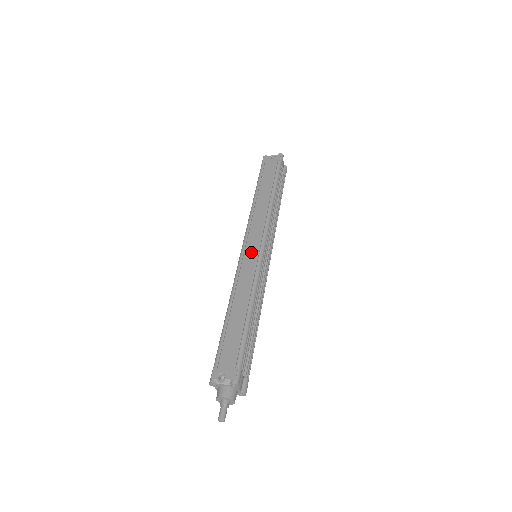
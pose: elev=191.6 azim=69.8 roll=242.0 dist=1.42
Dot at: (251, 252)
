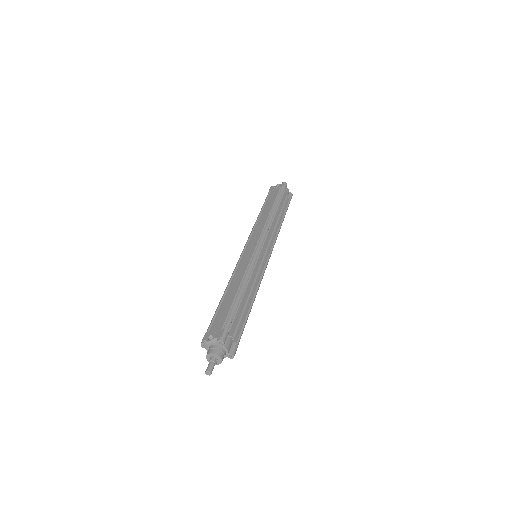
Dot at: (249, 250)
